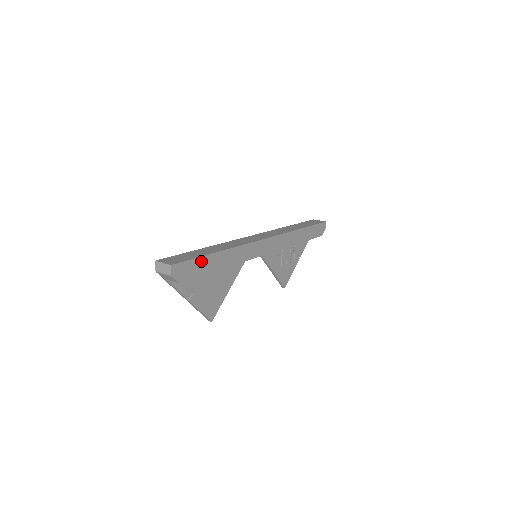
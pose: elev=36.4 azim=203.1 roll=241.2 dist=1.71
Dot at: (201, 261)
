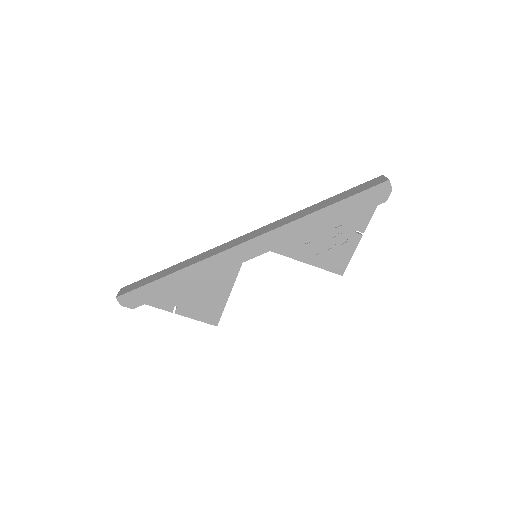
Dot at: (151, 287)
